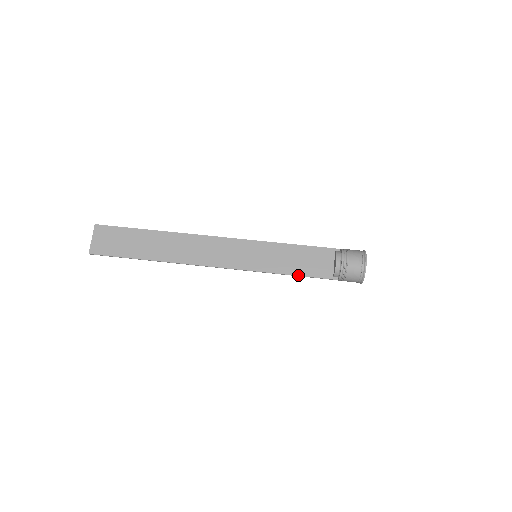
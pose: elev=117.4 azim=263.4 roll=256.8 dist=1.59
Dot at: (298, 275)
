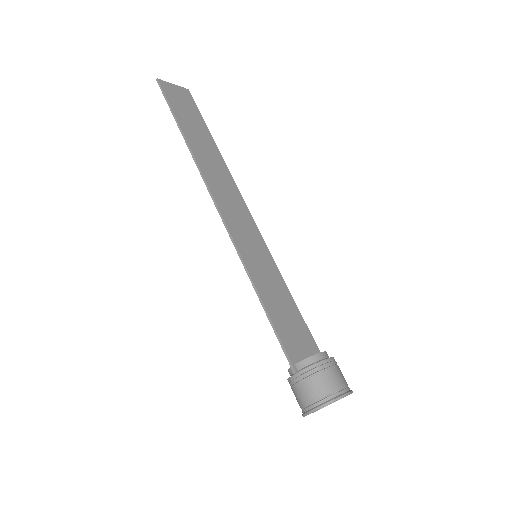
Dot at: (269, 314)
